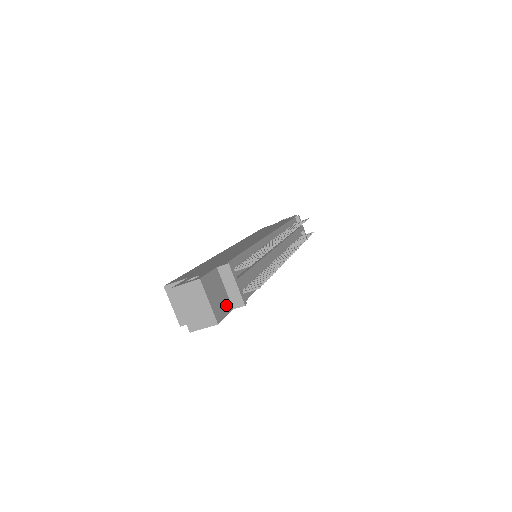
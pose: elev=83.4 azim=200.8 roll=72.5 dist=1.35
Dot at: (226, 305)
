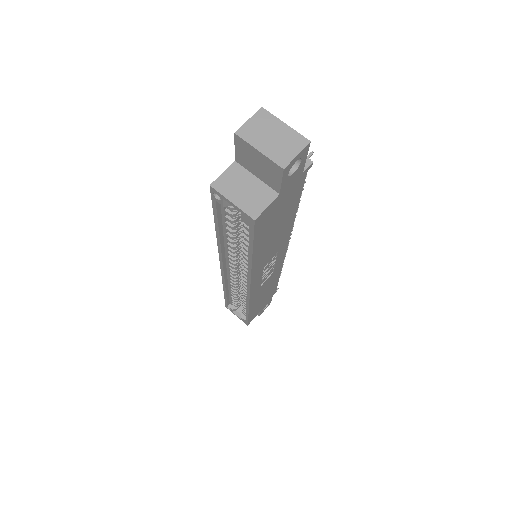
Dot at: occluded
